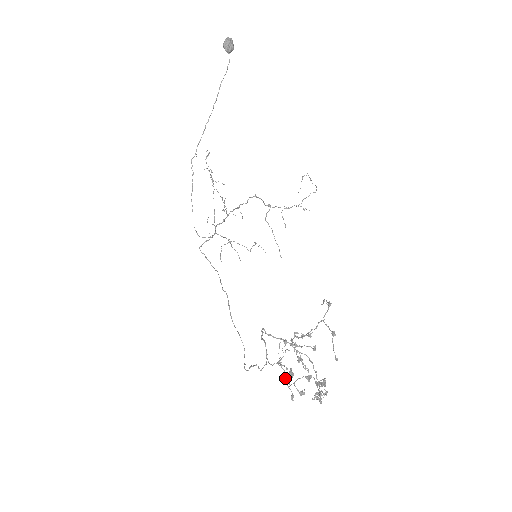
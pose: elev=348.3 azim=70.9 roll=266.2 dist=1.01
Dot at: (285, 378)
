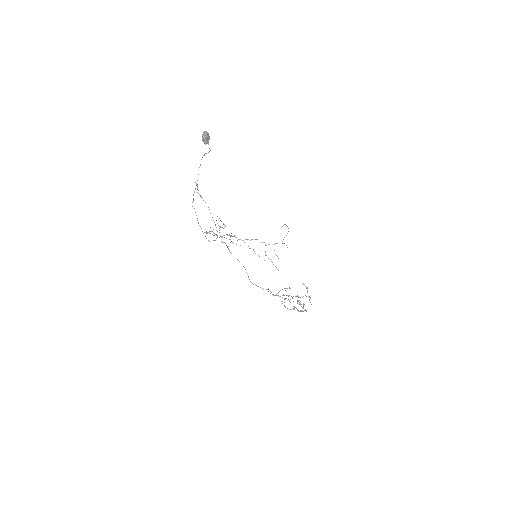
Dot at: occluded
